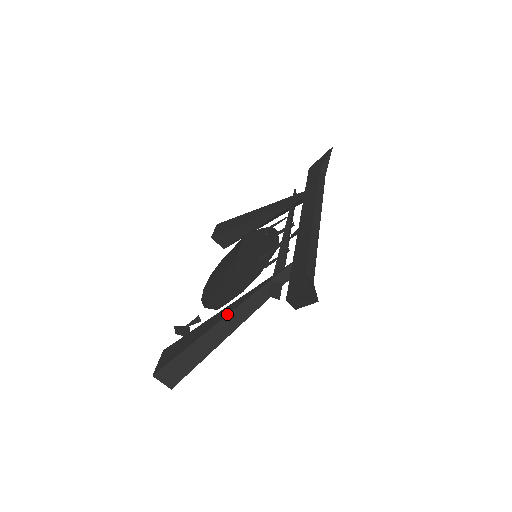
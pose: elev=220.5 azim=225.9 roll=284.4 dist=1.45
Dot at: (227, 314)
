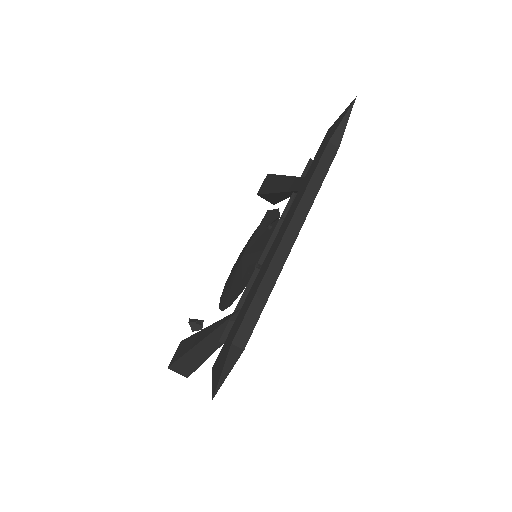
Dot at: (203, 338)
